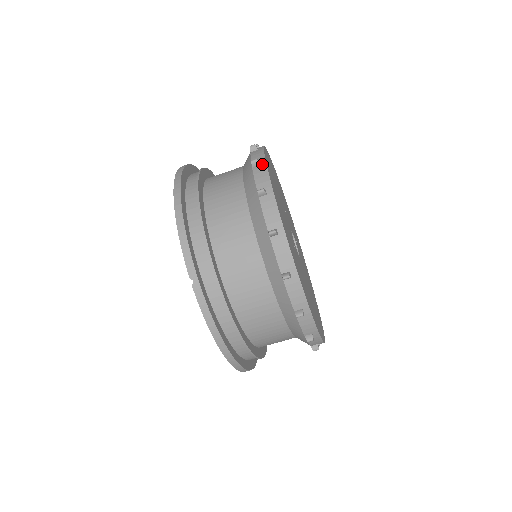
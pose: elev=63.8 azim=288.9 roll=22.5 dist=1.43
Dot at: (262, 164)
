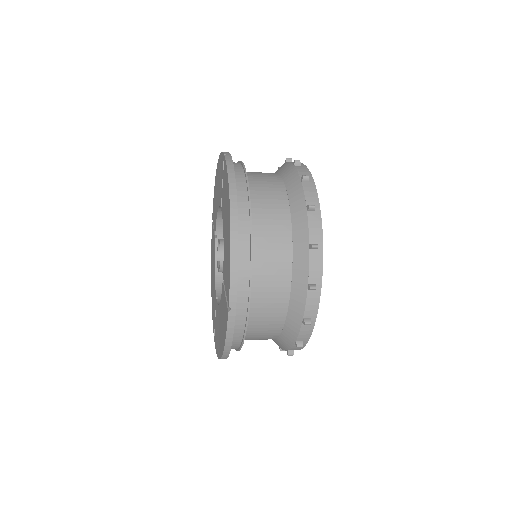
Dot at: (317, 211)
